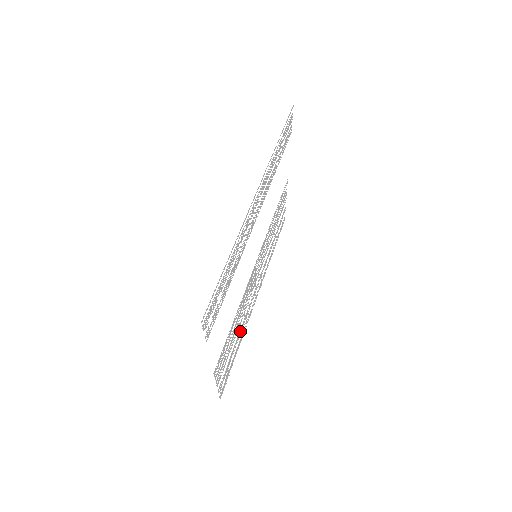
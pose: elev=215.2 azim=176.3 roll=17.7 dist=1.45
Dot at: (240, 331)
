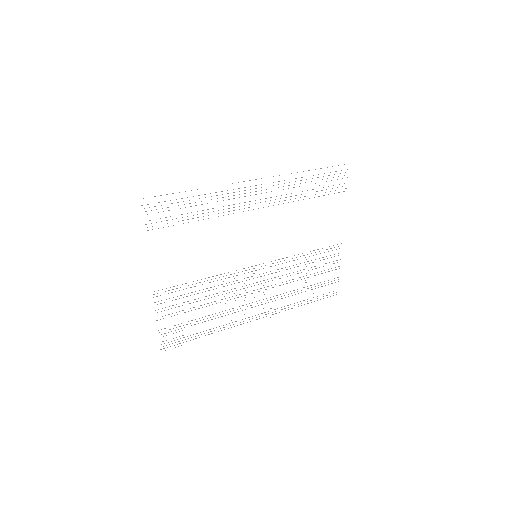
Dot at: occluded
